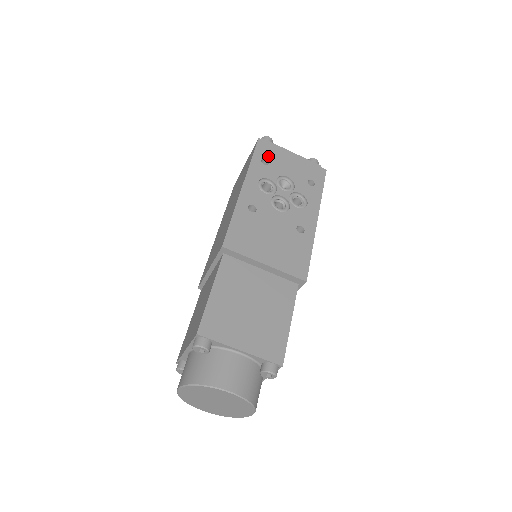
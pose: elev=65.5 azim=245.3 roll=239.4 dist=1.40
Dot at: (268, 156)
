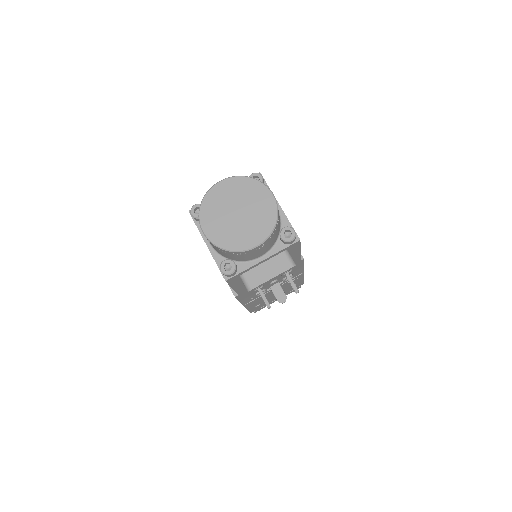
Dot at: occluded
